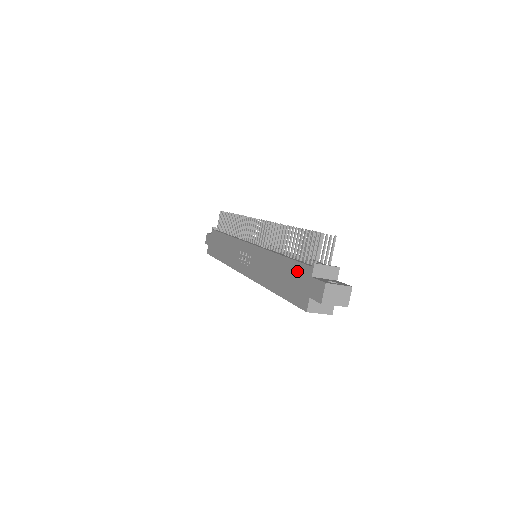
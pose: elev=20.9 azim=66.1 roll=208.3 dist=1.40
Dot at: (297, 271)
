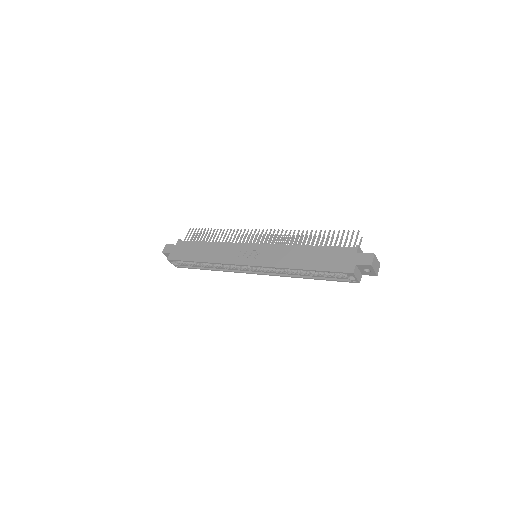
Dot at: (337, 252)
